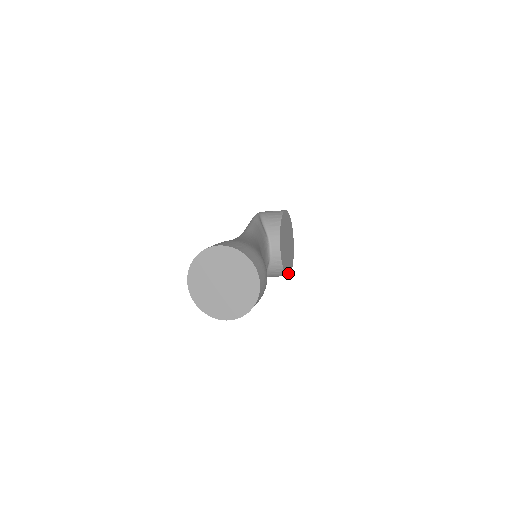
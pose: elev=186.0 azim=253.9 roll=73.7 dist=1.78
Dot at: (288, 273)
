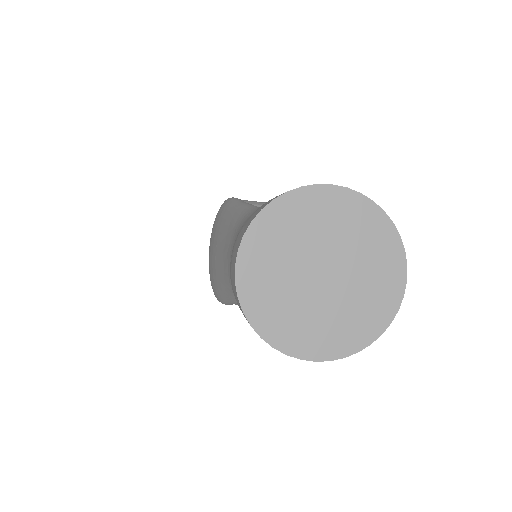
Dot at: occluded
